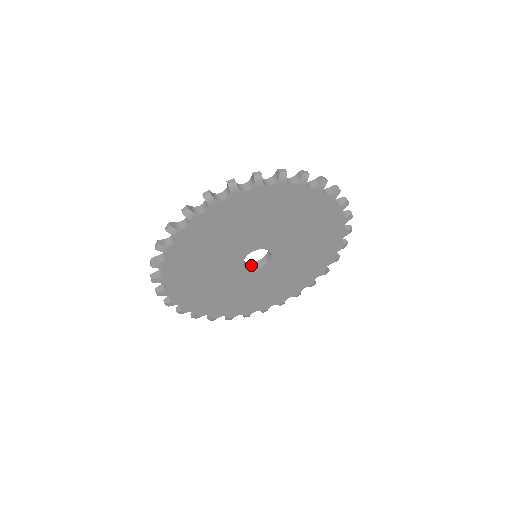
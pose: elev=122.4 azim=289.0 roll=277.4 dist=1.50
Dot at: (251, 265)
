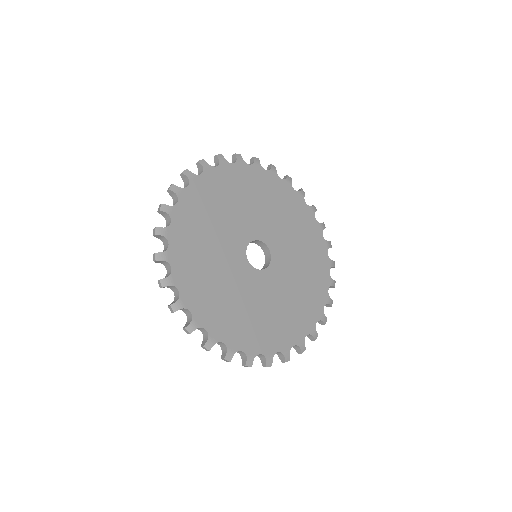
Dot at: (264, 268)
